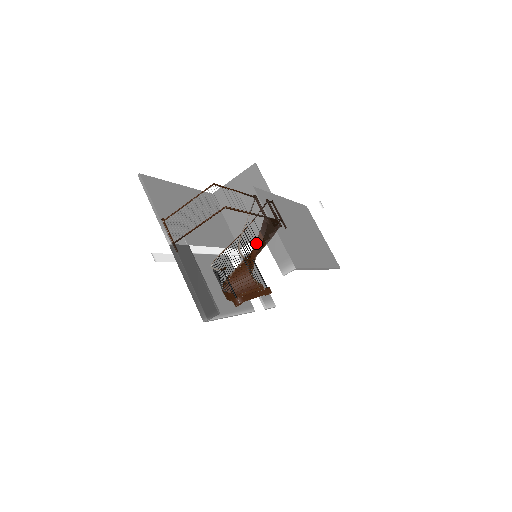
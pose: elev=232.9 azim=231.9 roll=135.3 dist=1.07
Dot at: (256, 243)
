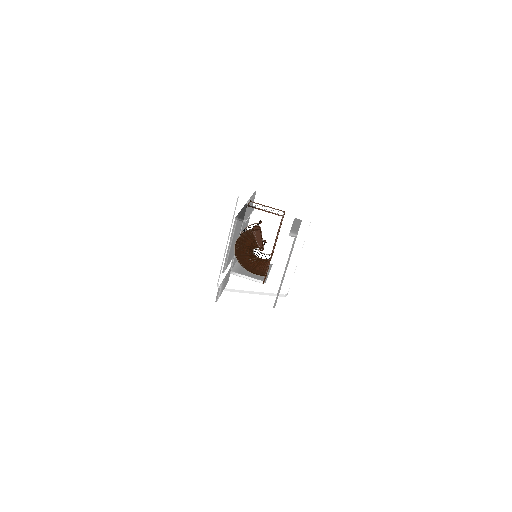
Dot at: (258, 257)
